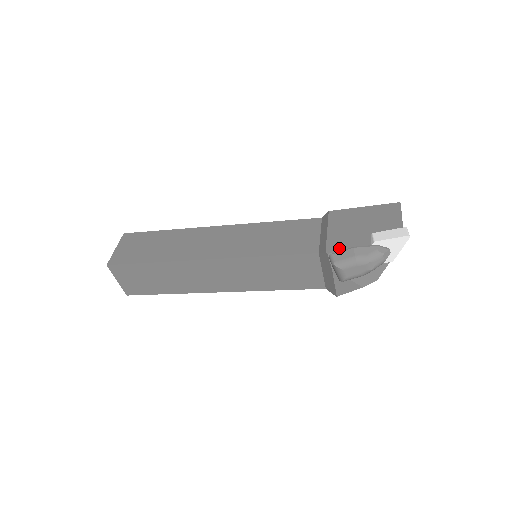
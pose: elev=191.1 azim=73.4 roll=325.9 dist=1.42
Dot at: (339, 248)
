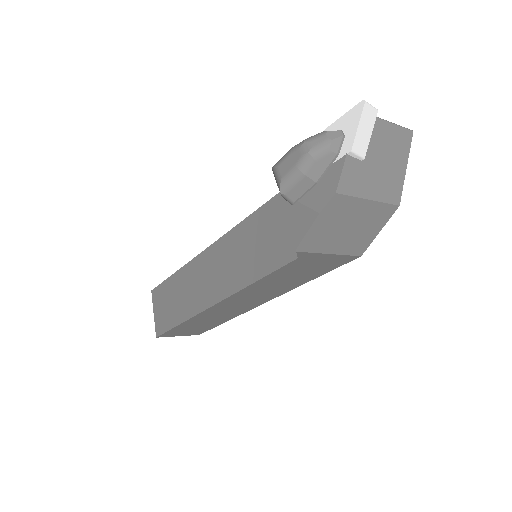
Dot at: occluded
